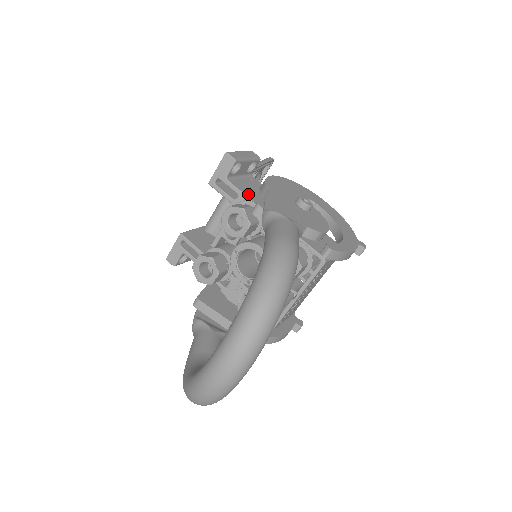
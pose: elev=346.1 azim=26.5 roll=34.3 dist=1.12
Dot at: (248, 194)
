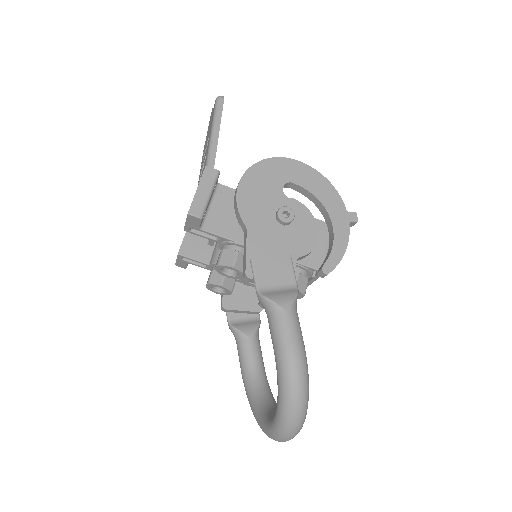
Dot at: (228, 233)
